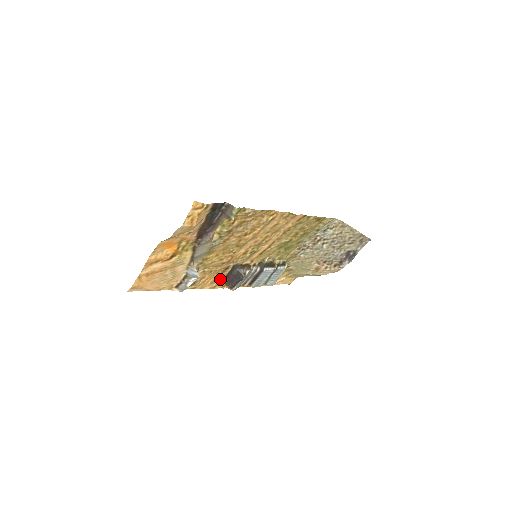
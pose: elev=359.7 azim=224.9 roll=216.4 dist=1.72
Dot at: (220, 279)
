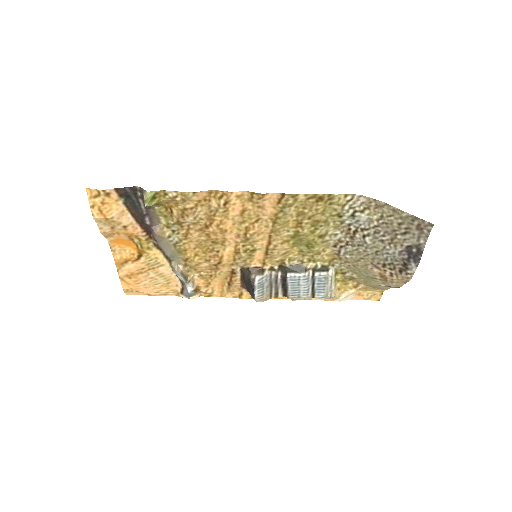
Dot at: (237, 286)
